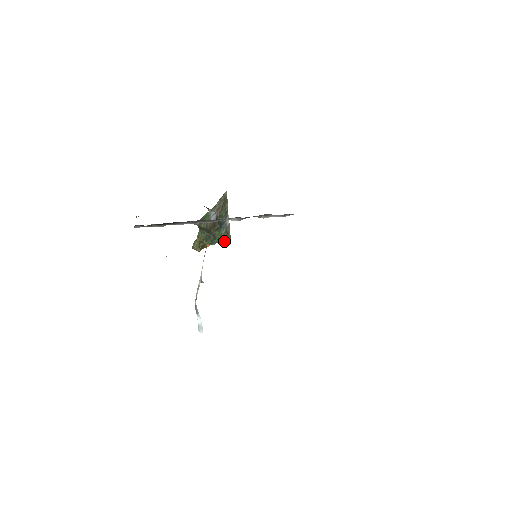
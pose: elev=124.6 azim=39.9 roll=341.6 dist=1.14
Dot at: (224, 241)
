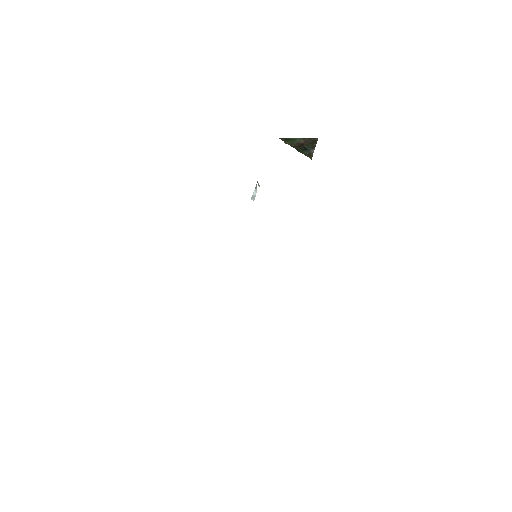
Dot at: occluded
